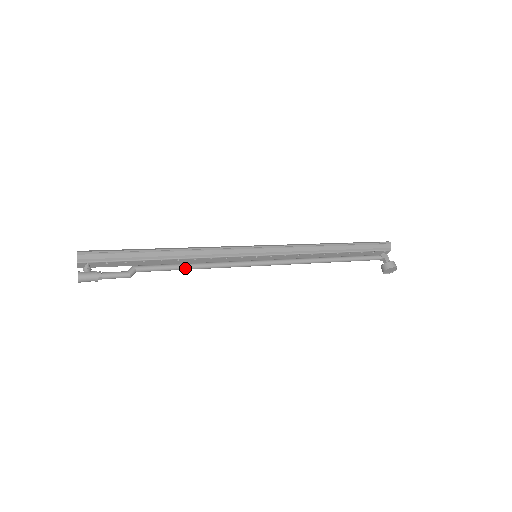
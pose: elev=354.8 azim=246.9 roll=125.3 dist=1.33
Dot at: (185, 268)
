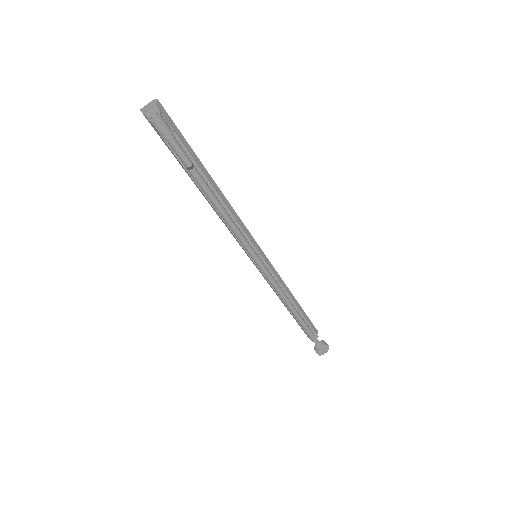
Dot at: (222, 208)
